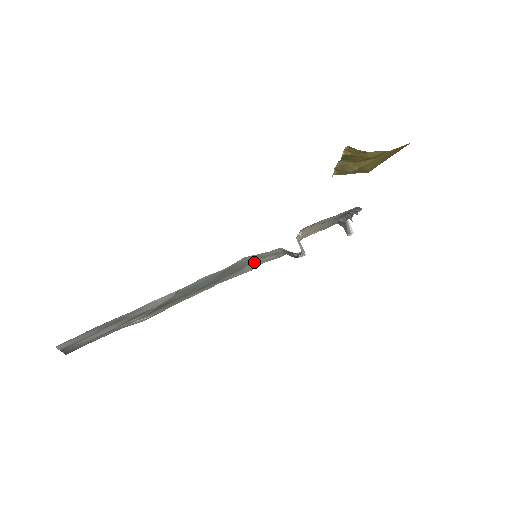
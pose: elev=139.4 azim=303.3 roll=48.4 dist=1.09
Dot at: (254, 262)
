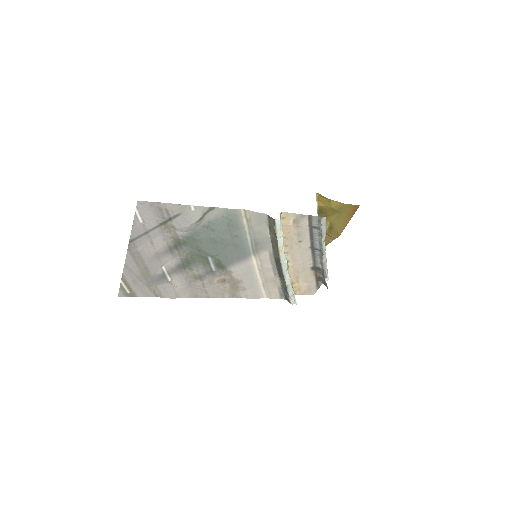
Dot at: (254, 264)
